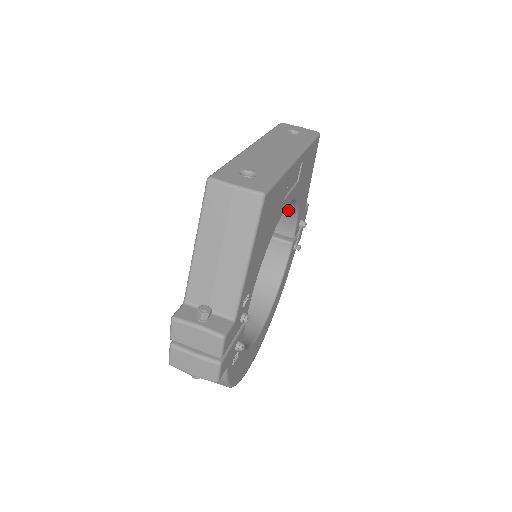
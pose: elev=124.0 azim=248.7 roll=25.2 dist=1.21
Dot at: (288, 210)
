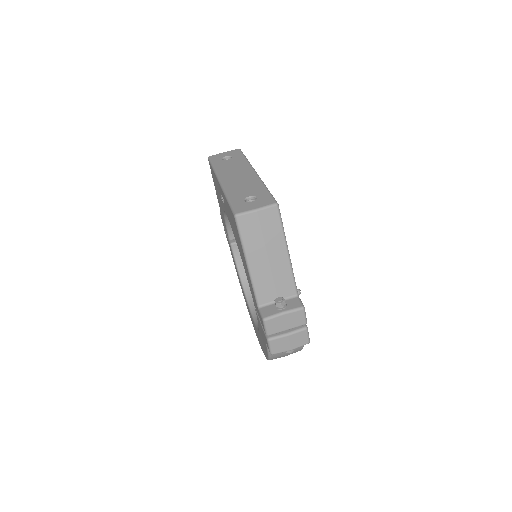
Dot at: occluded
